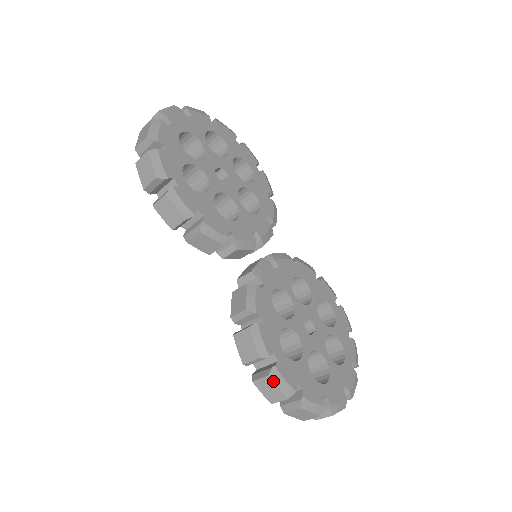
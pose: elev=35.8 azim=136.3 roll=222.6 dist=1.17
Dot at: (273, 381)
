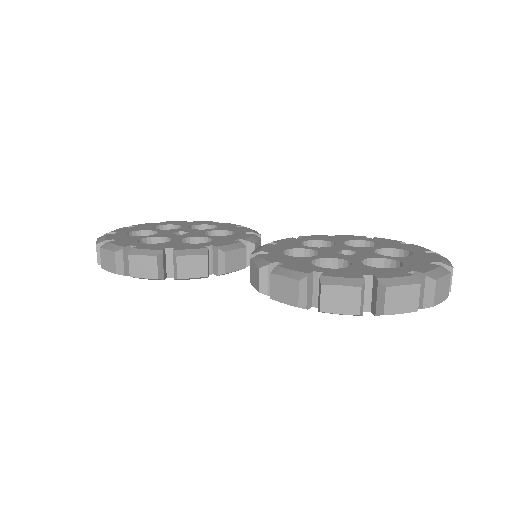
Dot at: (330, 285)
